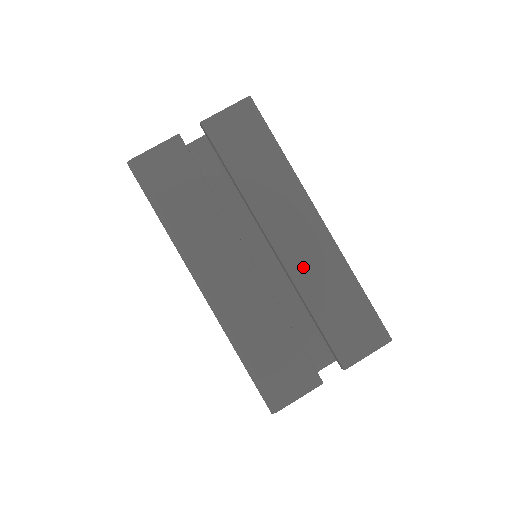
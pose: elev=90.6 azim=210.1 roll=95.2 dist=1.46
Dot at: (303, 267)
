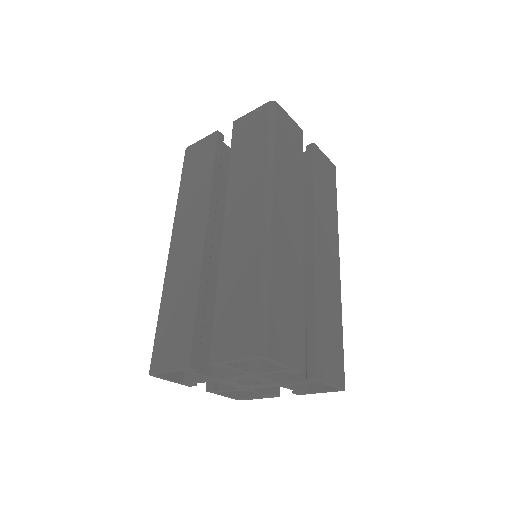
Dot at: (324, 277)
